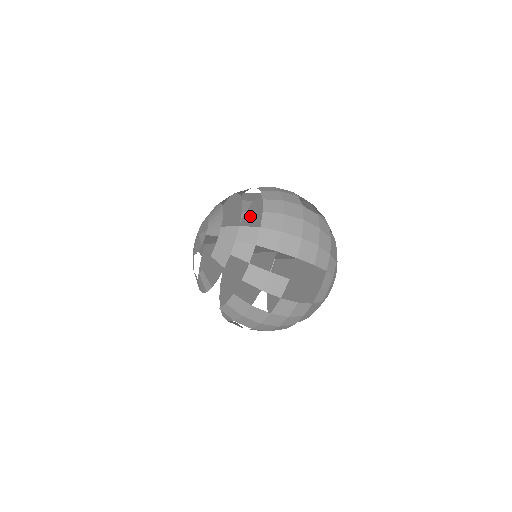
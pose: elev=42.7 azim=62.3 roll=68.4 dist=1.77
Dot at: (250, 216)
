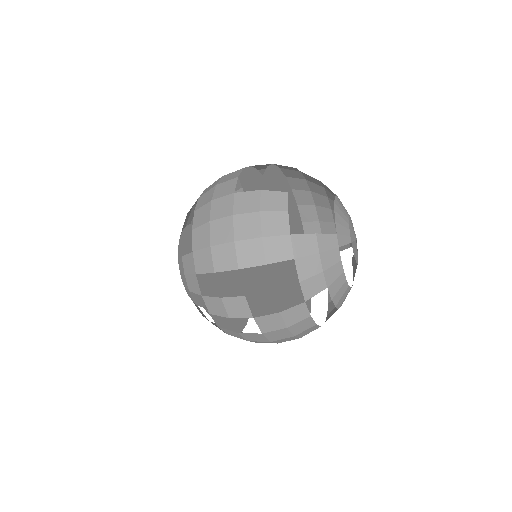
Dot at: occluded
